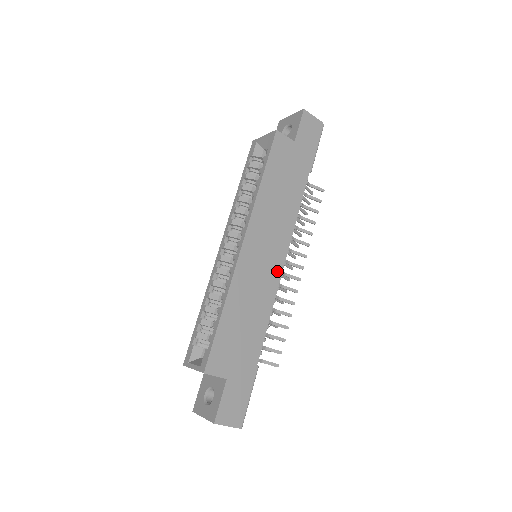
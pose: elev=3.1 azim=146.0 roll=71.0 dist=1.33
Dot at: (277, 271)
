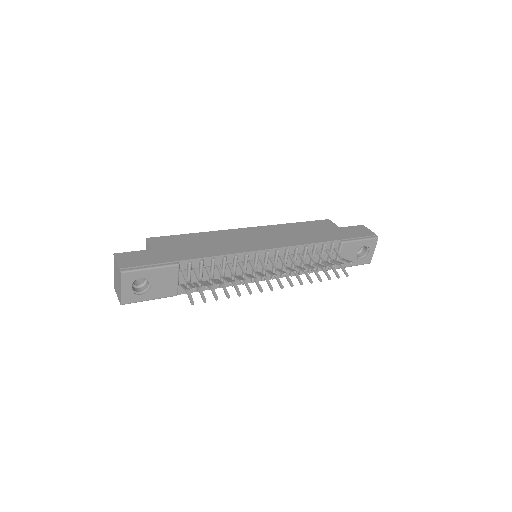
Dot at: (256, 248)
